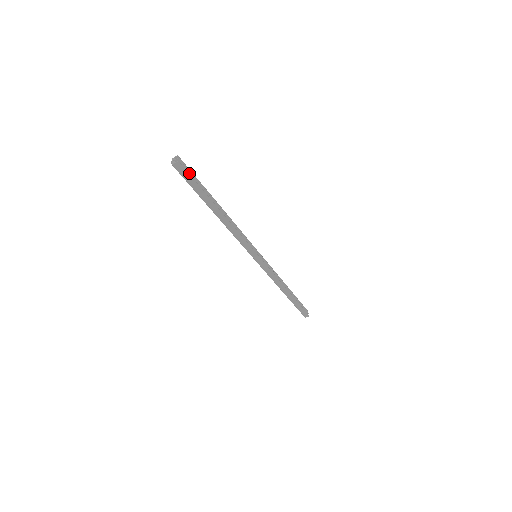
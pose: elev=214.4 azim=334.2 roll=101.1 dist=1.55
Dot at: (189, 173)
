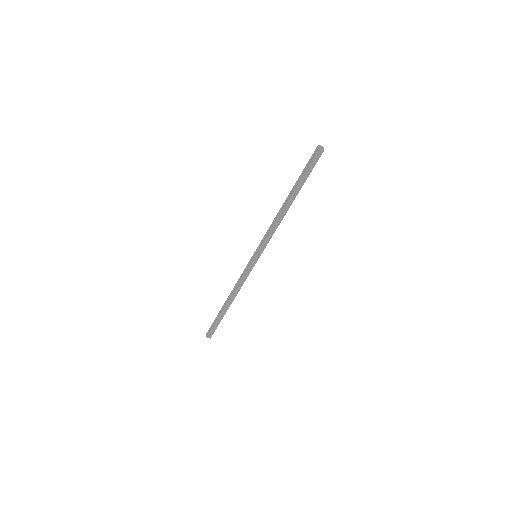
Dot at: (315, 163)
